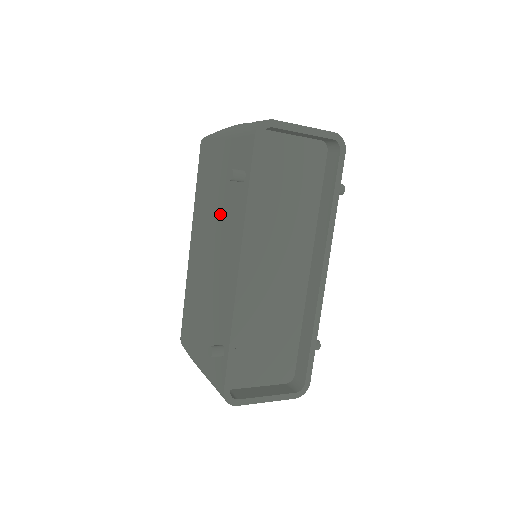
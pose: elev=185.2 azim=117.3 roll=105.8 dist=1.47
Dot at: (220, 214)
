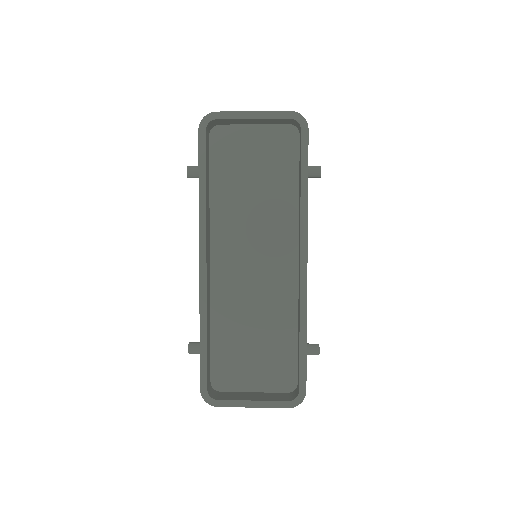
Dot at: occluded
